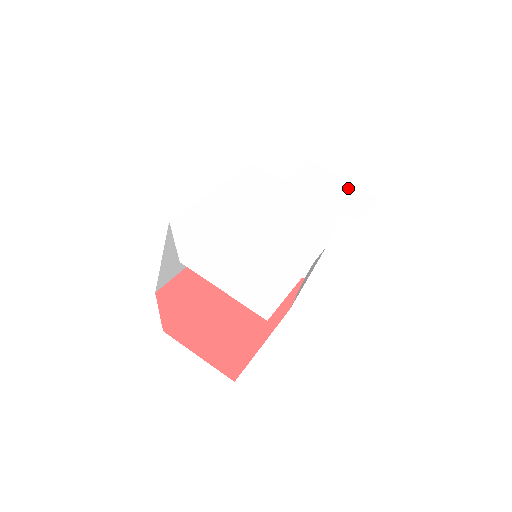
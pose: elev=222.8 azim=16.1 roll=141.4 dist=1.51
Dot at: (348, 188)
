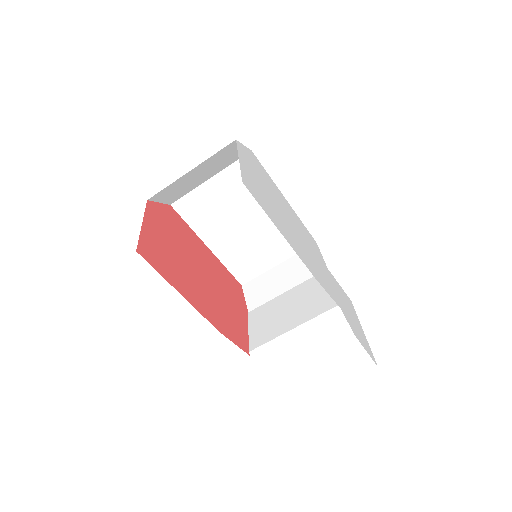
Dot at: (361, 331)
